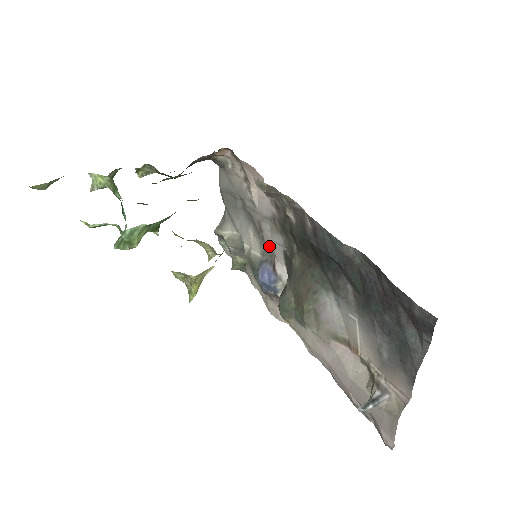
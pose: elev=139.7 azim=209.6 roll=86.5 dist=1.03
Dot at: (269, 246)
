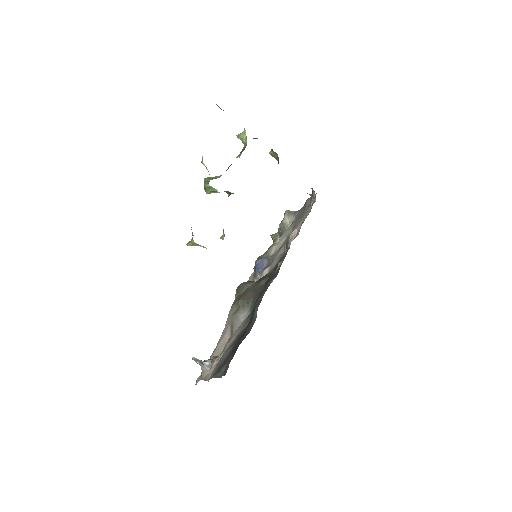
Dot at: (275, 258)
